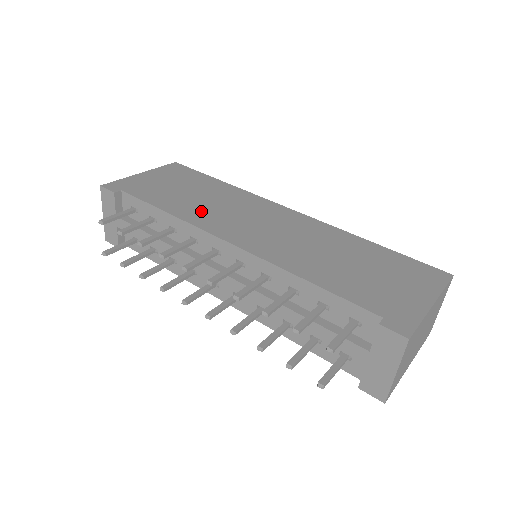
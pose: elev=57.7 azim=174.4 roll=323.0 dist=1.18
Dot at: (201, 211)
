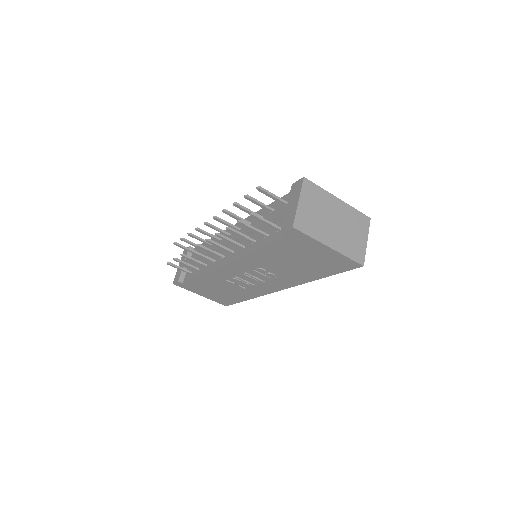
Dot at: occluded
